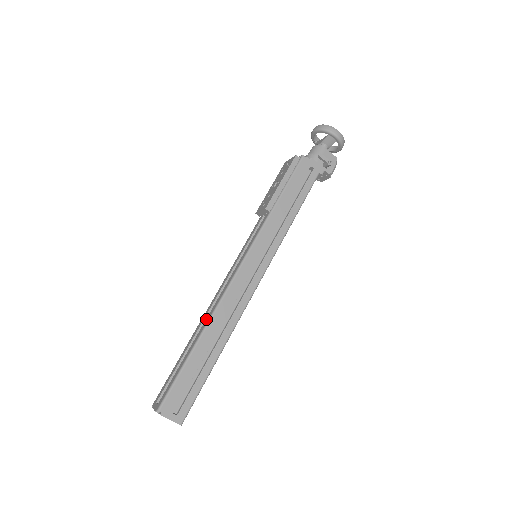
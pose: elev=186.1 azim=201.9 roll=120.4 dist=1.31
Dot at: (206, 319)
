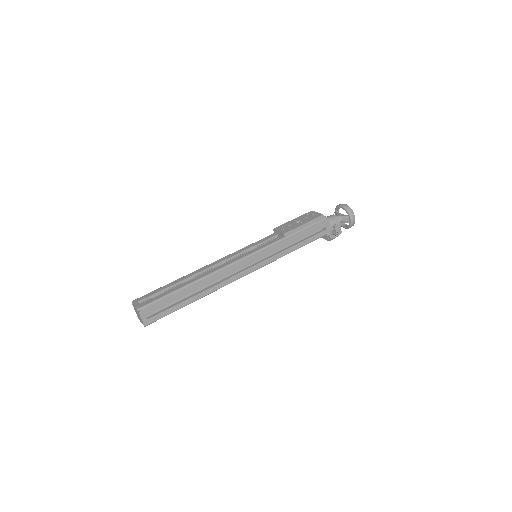
Dot at: (203, 274)
